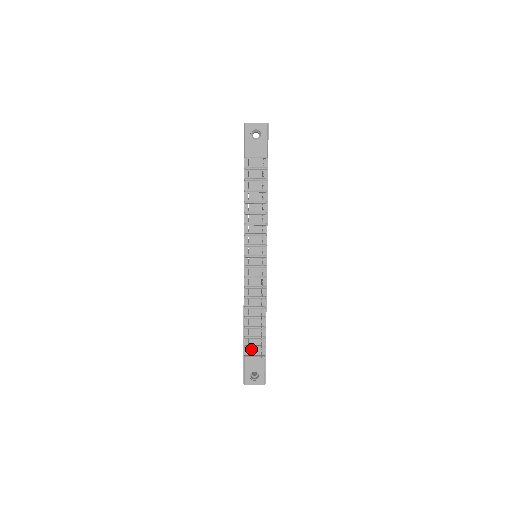
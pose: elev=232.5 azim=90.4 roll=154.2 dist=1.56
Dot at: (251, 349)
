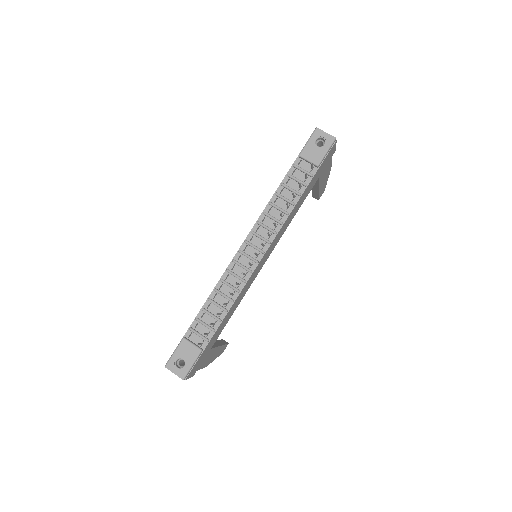
Dot at: (194, 335)
